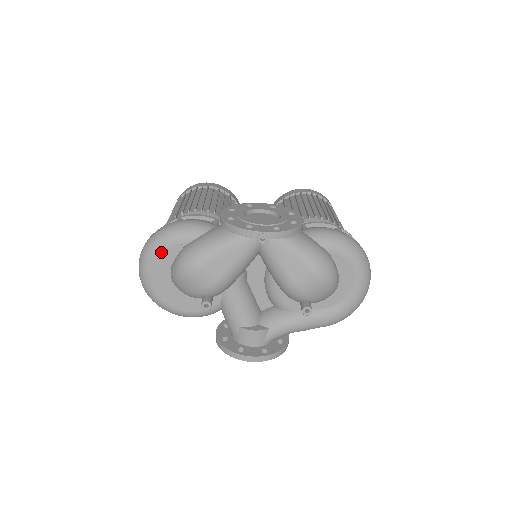
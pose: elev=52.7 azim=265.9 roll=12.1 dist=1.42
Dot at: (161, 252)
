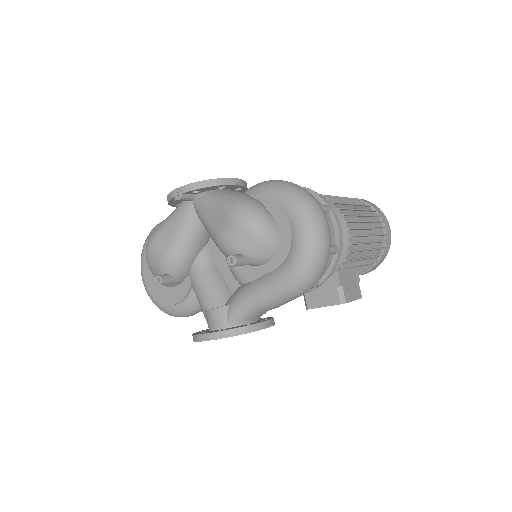
Dot at: occluded
